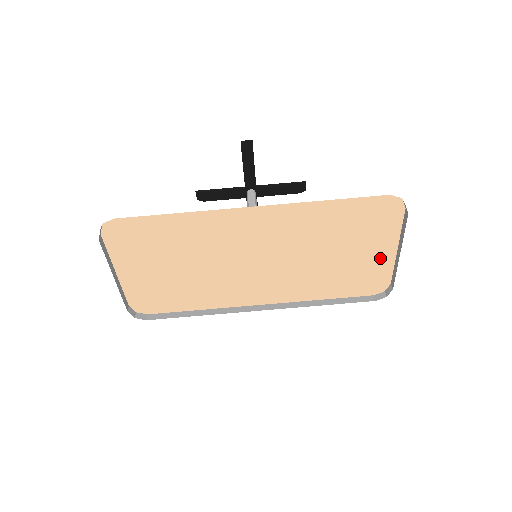
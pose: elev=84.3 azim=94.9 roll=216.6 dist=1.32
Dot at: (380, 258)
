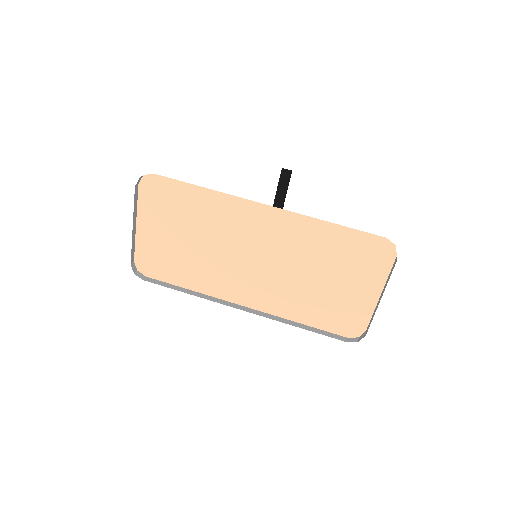
Dot at: (363, 299)
